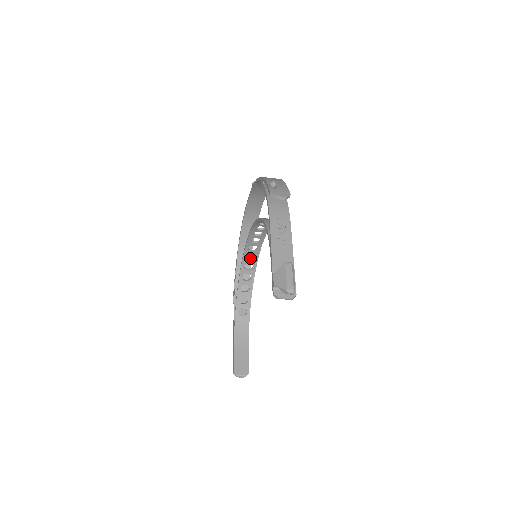
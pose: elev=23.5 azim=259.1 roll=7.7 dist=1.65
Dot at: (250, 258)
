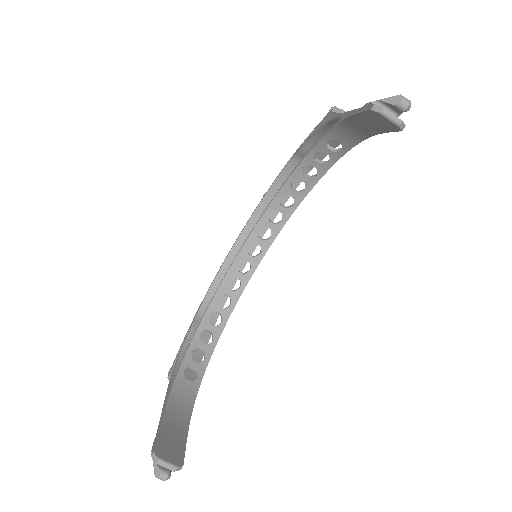
Dot at: (214, 322)
